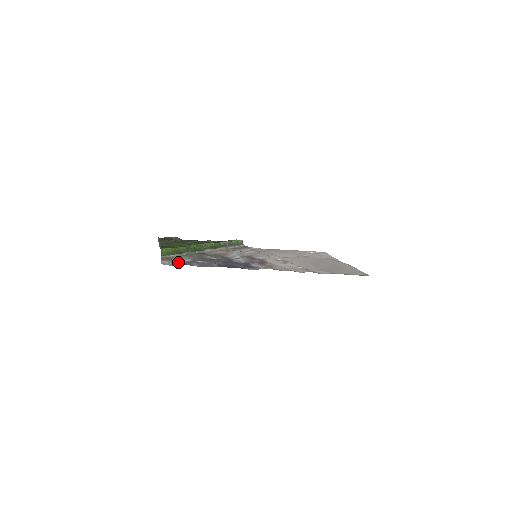
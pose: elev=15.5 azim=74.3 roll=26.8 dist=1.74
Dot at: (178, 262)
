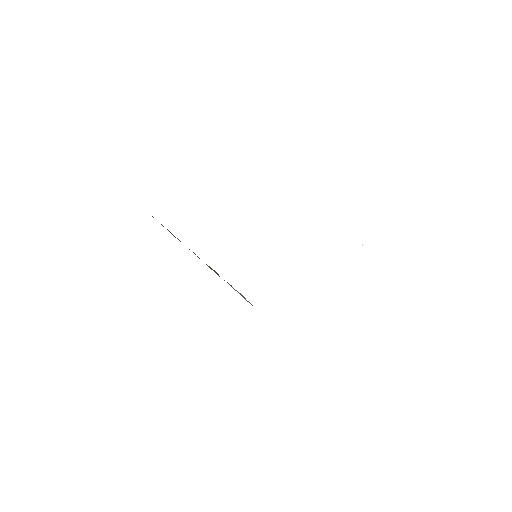
Dot at: occluded
